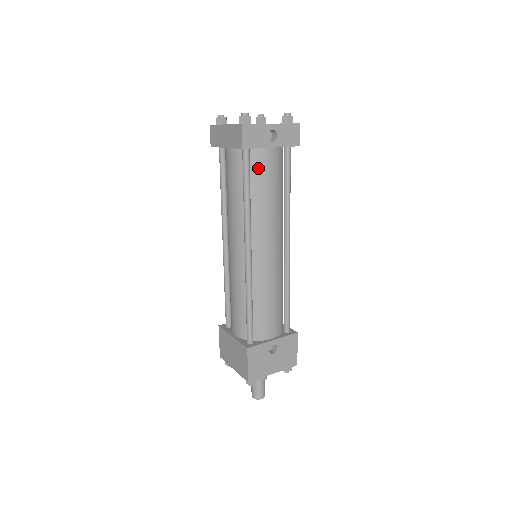
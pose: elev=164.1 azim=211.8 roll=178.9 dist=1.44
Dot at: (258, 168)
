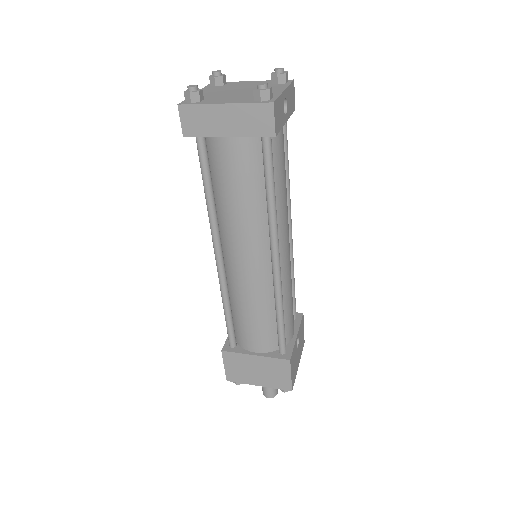
Dot at: (275, 154)
